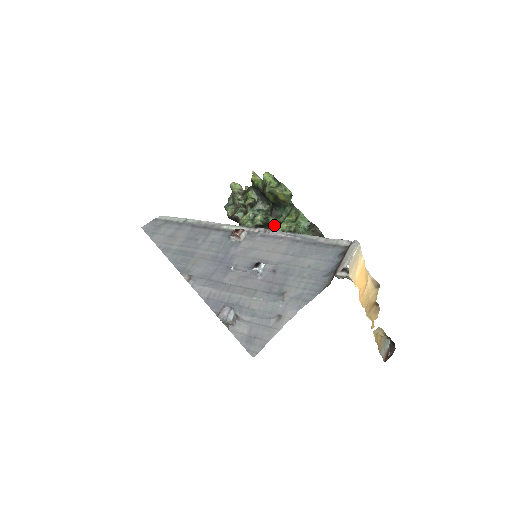
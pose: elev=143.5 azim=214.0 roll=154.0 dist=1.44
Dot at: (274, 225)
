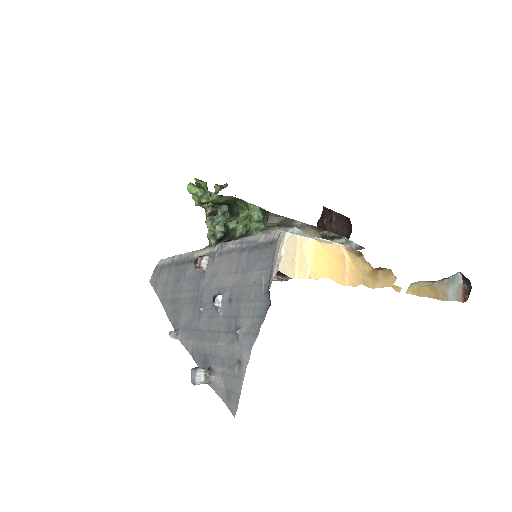
Dot at: (234, 229)
